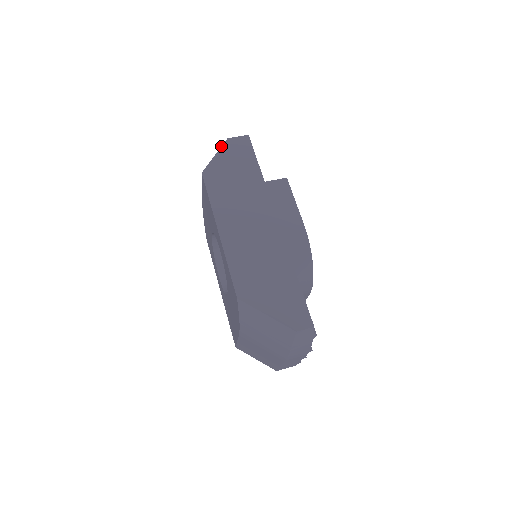
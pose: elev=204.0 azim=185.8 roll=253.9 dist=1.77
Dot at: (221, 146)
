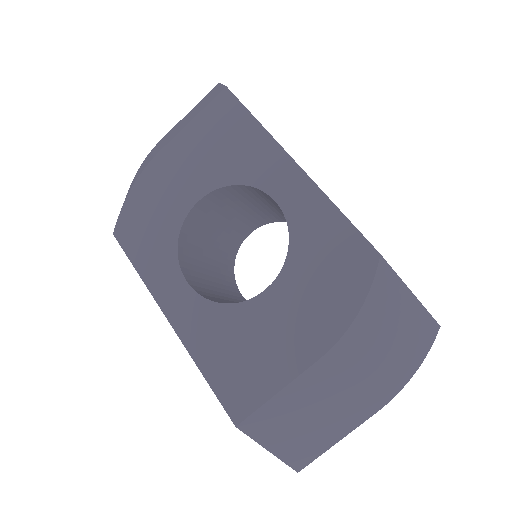
Dot at: (220, 83)
